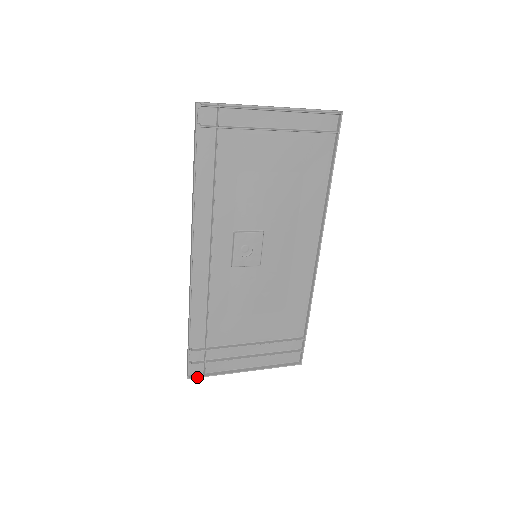
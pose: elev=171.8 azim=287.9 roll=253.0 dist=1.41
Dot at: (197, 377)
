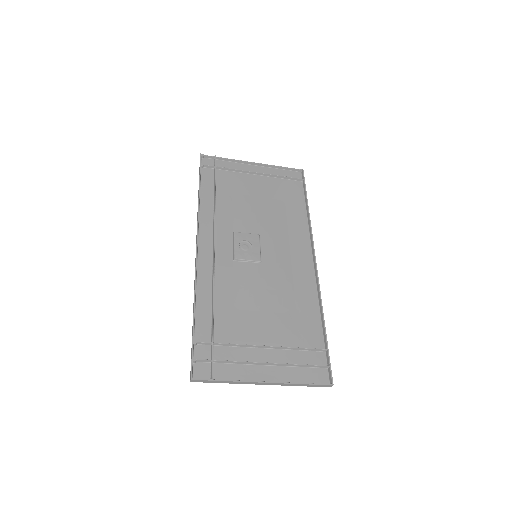
Dot at: (203, 379)
